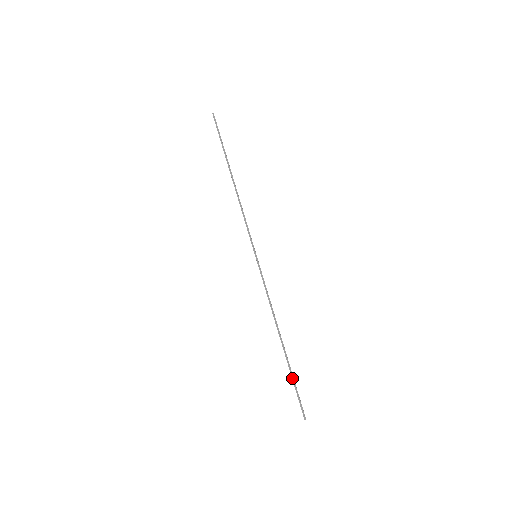
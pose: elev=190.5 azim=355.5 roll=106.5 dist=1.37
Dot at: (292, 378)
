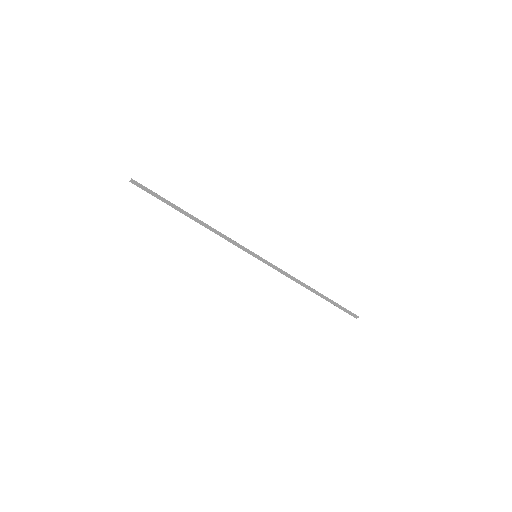
Dot at: (336, 304)
